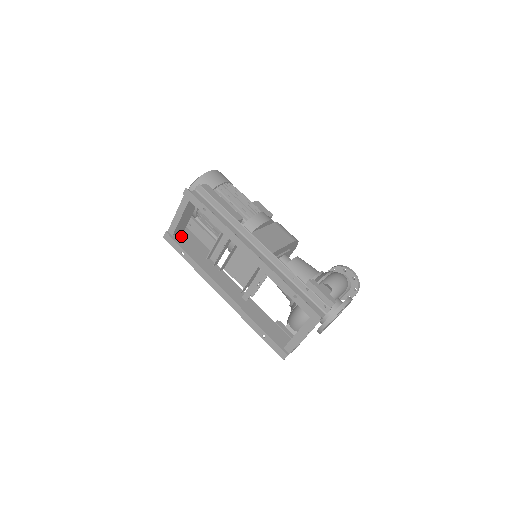
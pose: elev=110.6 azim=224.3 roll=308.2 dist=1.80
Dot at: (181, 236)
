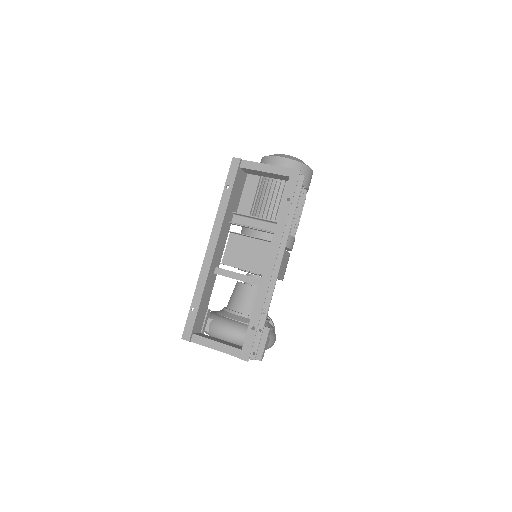
Dot at: (242, 174)
